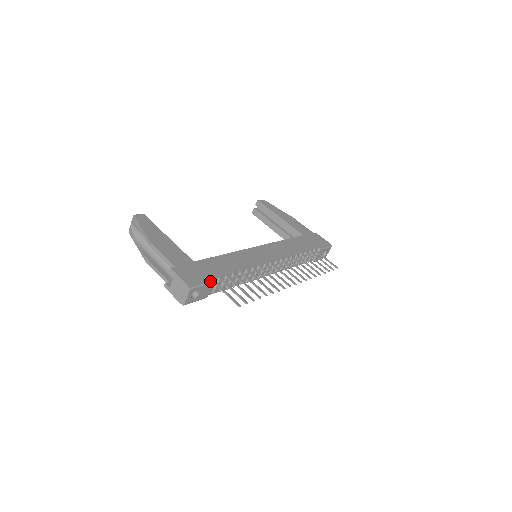
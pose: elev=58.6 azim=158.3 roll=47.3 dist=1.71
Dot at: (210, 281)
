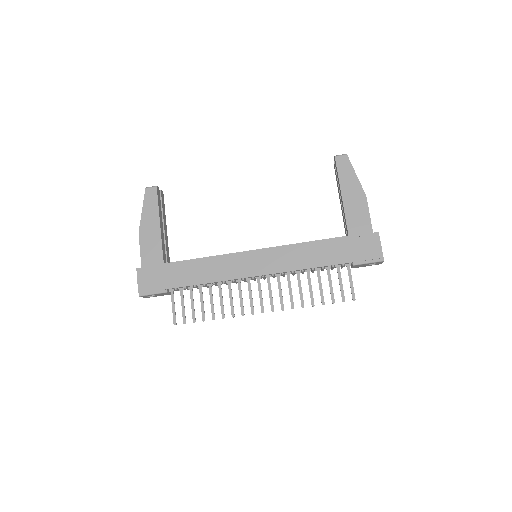
Dot at: (163, 291)
